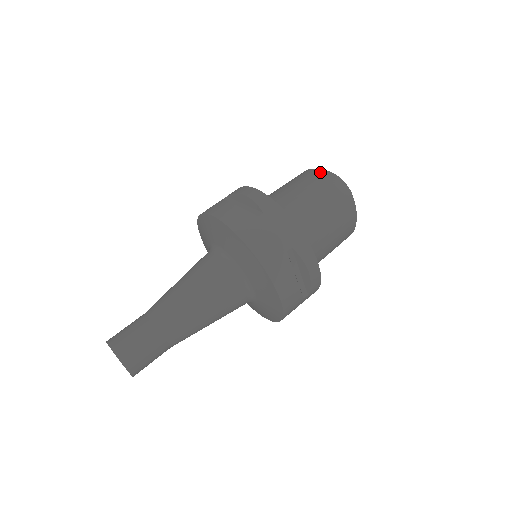
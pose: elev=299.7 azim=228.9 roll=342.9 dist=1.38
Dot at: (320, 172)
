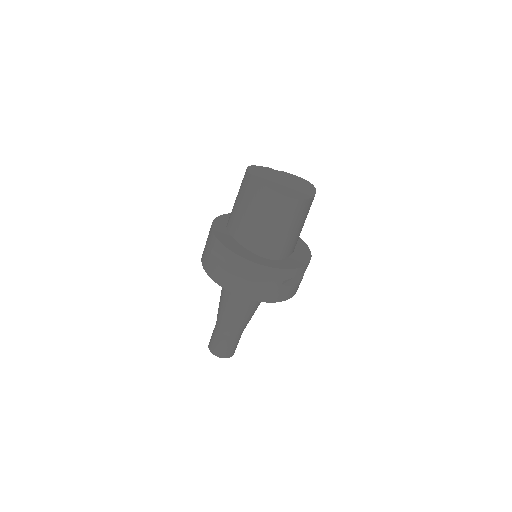
Dot at: (267, 193)
